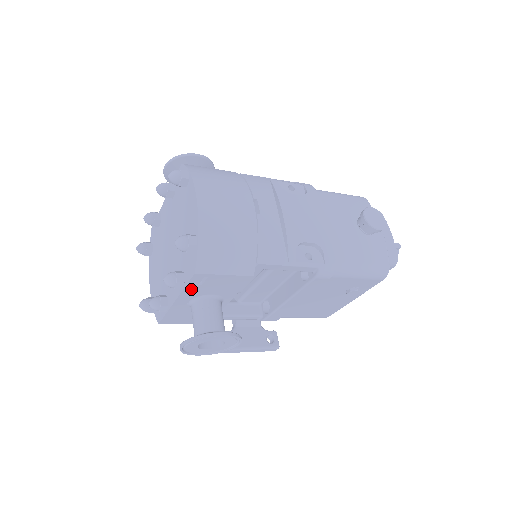
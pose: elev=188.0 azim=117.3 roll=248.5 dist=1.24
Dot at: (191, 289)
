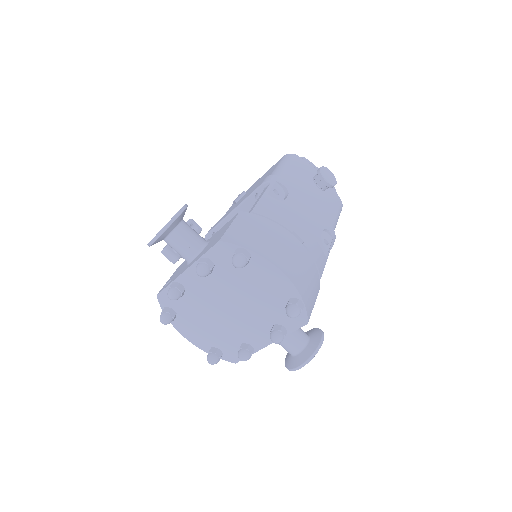
Dot at: occluded
